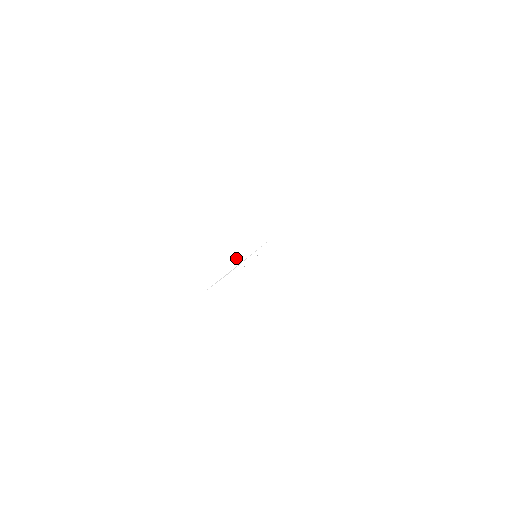
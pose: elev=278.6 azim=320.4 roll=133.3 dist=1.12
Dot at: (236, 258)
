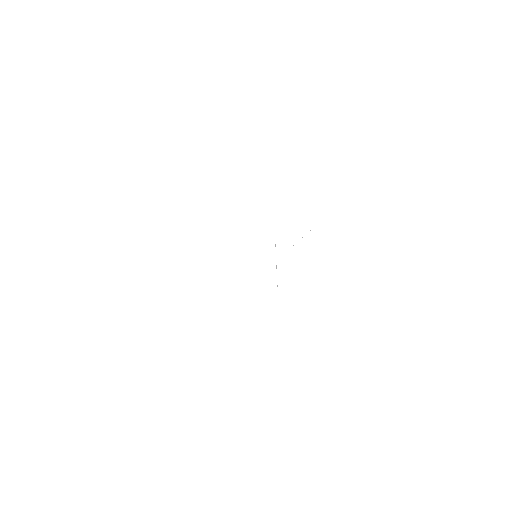
Dot at: occluded
